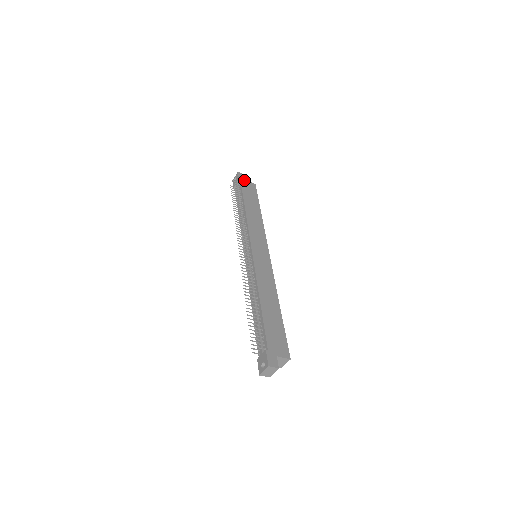
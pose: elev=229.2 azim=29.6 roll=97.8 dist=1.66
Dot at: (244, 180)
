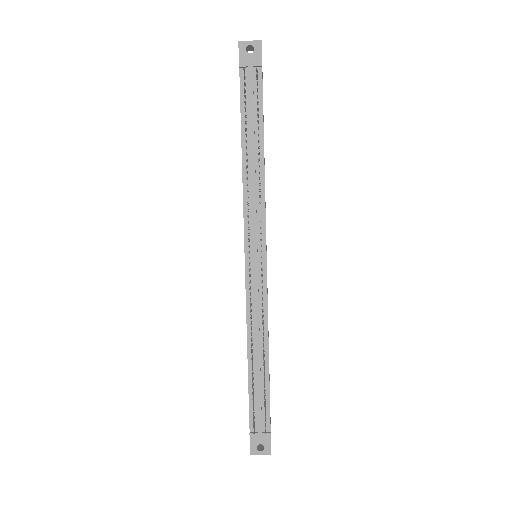
Dot at: occluded
